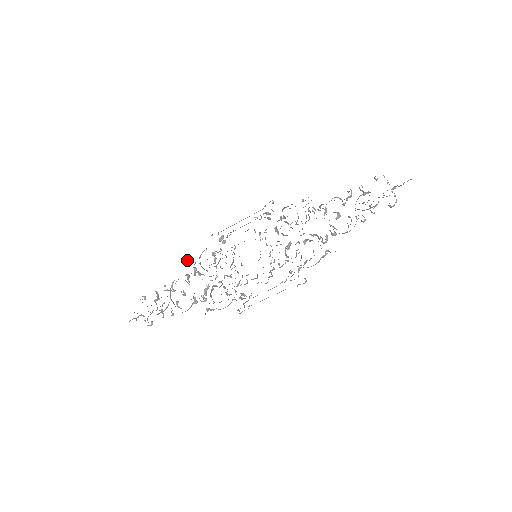
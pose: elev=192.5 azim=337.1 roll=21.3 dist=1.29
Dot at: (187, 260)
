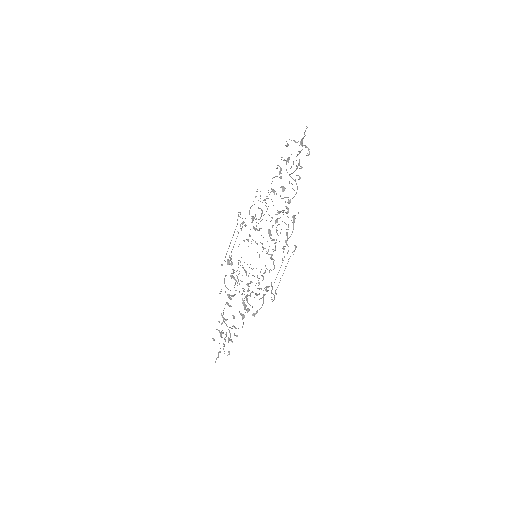
Dot at: occluded
